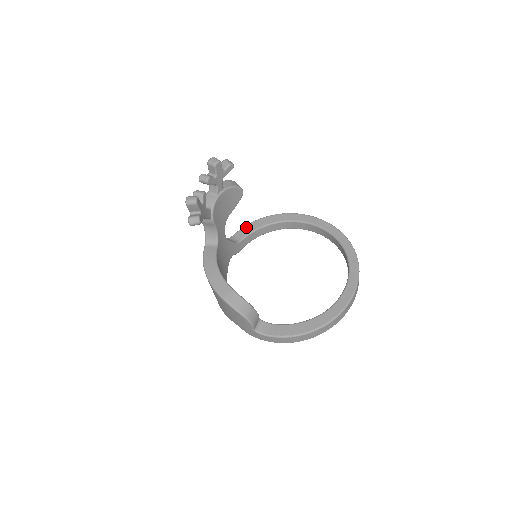
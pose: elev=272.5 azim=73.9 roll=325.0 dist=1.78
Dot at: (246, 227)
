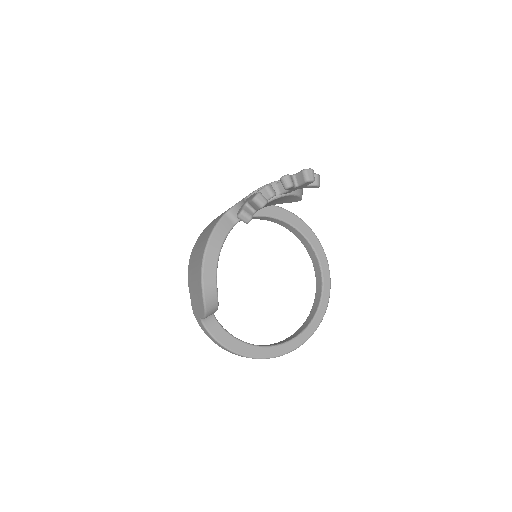
Dot at: (268, 206)
